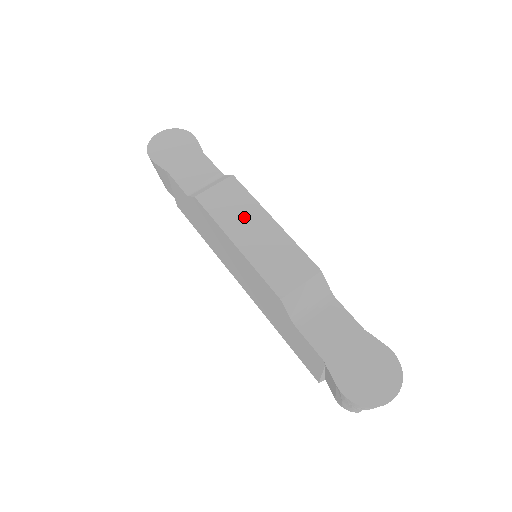
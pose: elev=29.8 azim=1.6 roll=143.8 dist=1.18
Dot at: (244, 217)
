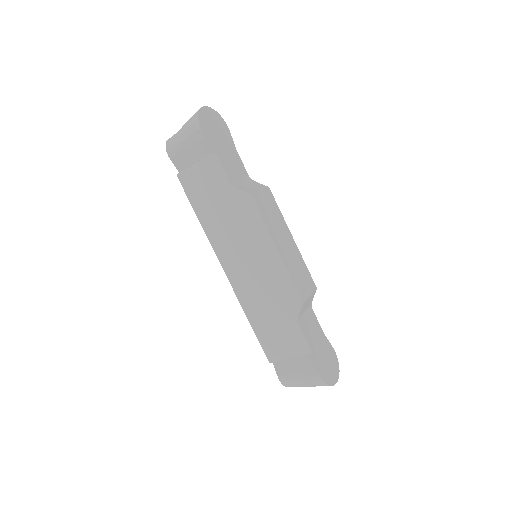
Dot at: (280, 229)
